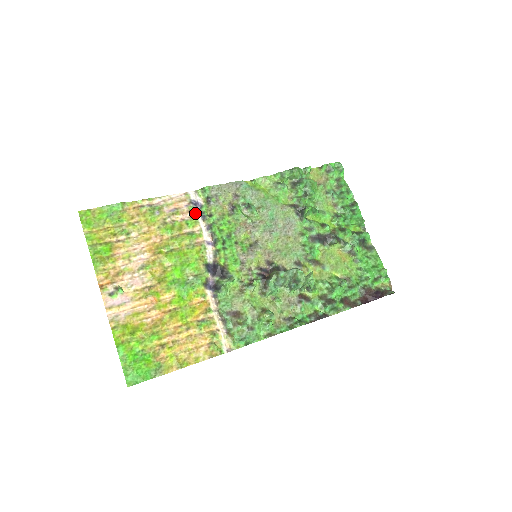
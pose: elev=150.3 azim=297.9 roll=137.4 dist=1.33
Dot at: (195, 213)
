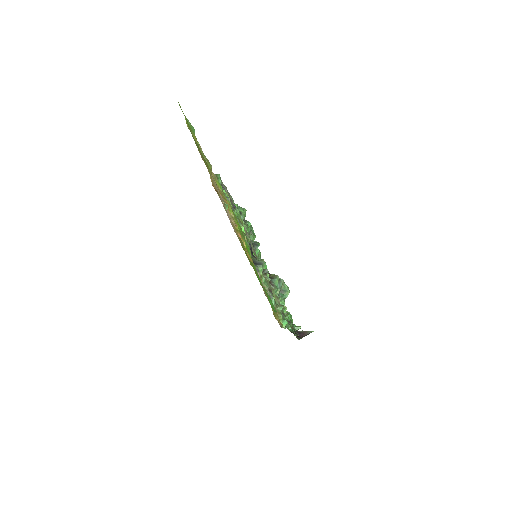
Dot at: occluded
